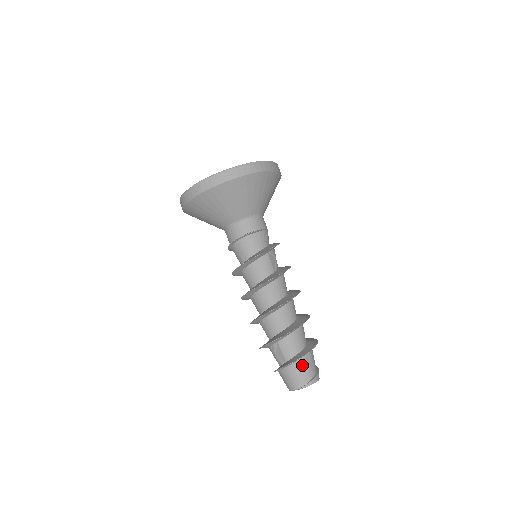
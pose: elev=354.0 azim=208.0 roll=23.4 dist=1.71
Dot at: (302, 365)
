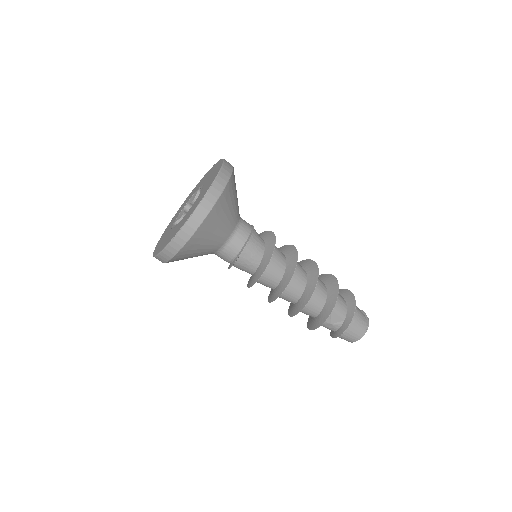
Dot at: (357, 312)
